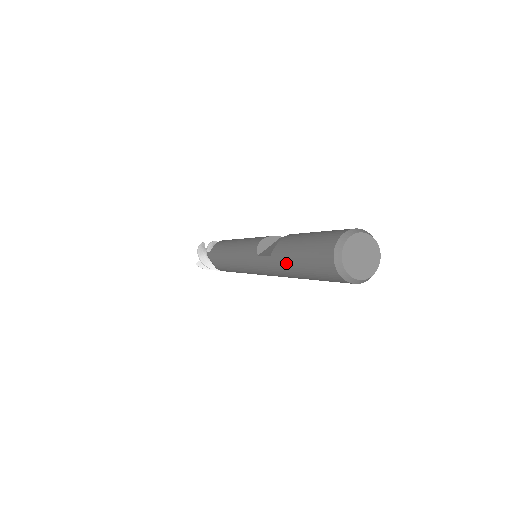
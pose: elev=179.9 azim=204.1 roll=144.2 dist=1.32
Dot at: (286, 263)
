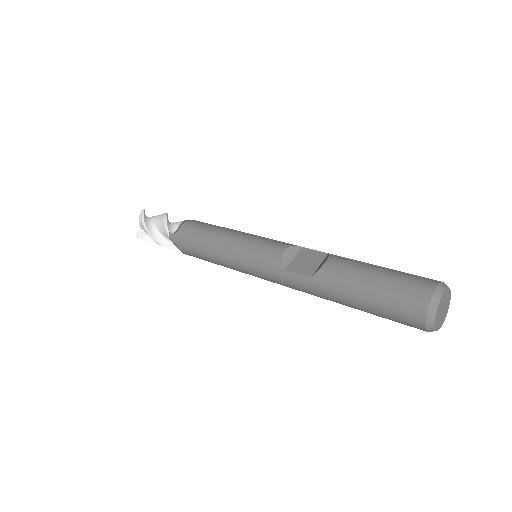
Dot at: (339, 294)
